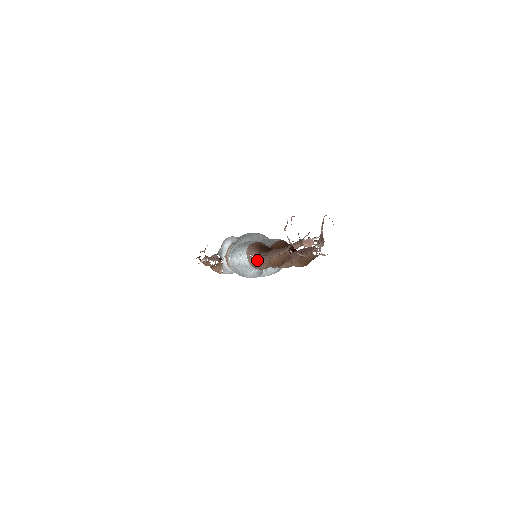
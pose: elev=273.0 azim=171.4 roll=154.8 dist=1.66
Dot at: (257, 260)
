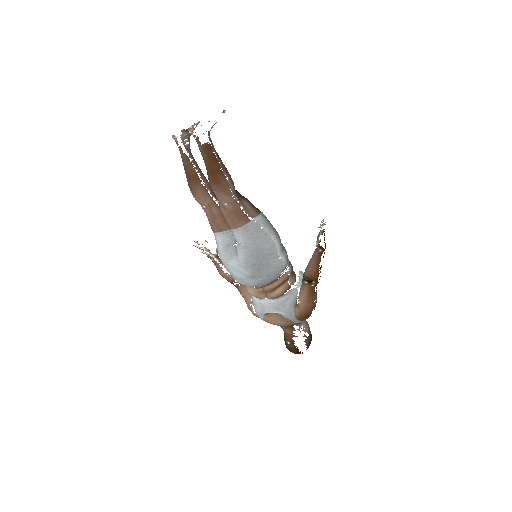
Dot at: occluded
